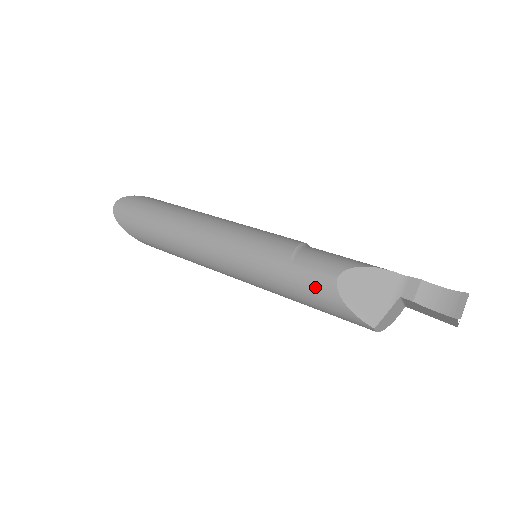
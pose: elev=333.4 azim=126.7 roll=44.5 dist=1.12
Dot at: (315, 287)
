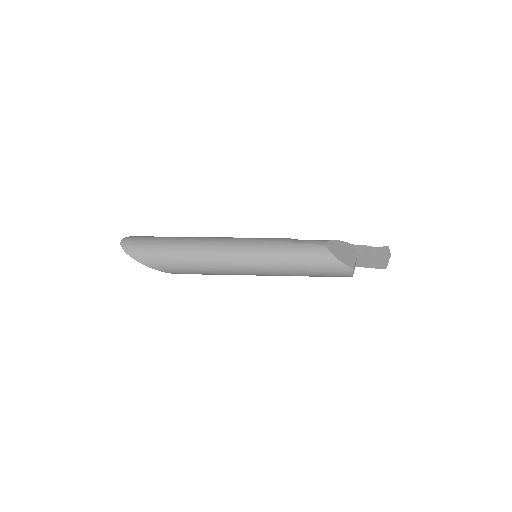
Dot at: (314, 253)
